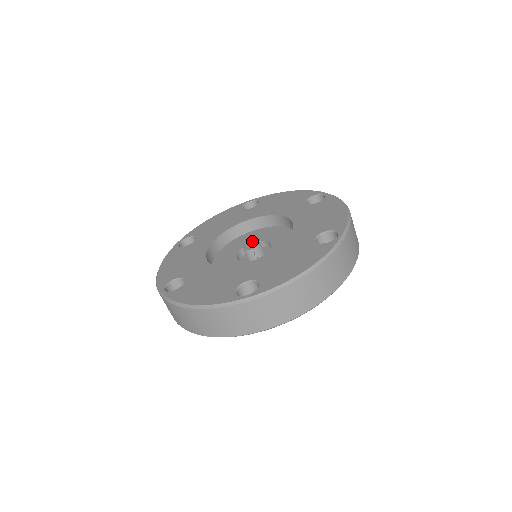
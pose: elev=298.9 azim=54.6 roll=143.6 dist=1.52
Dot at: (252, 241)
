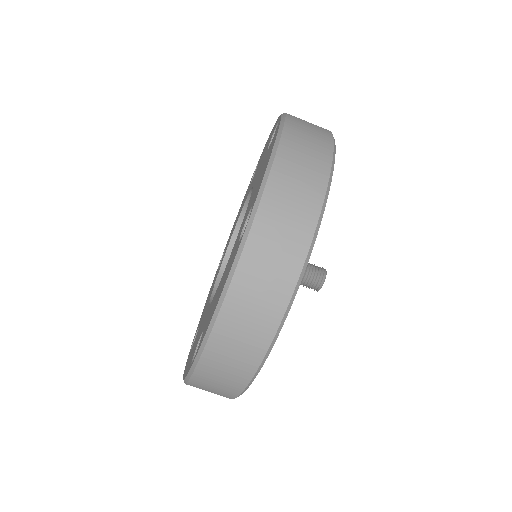
Dot at: occluded
